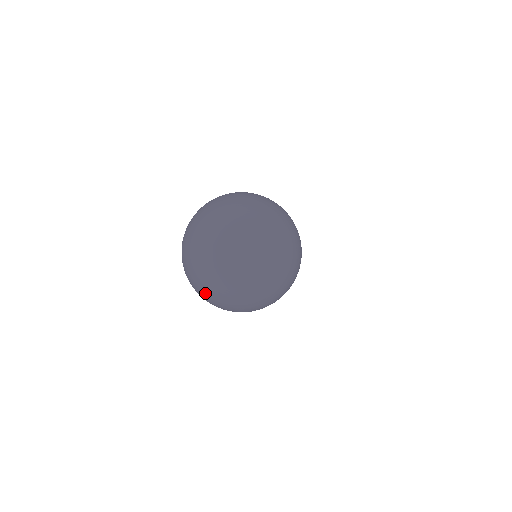
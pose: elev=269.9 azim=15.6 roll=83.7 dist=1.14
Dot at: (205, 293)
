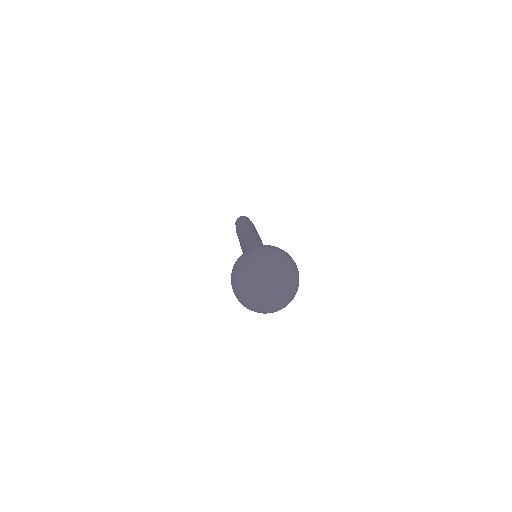
Dot at: (266, 313)
